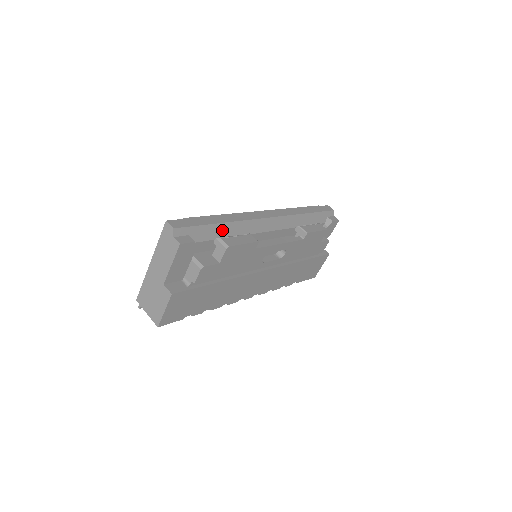
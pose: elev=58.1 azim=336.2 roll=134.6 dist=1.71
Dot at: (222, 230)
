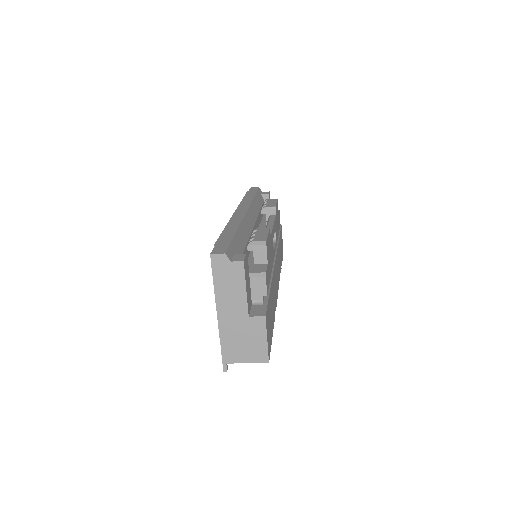
Dot at: (241, 238)
